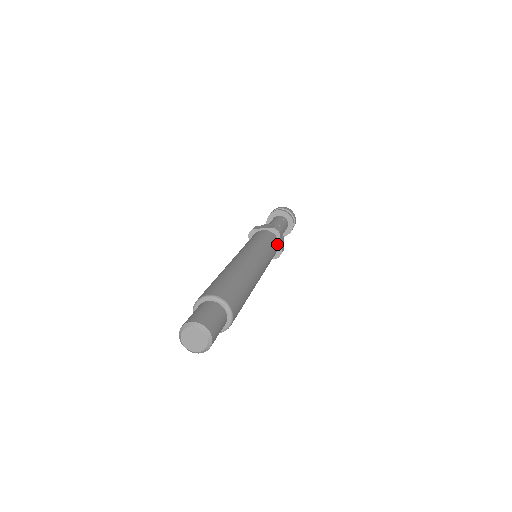
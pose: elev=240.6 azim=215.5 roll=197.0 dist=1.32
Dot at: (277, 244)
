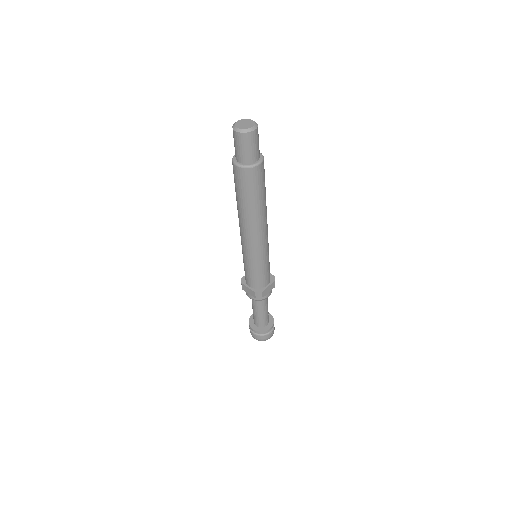
Dot at: (267, 281)
